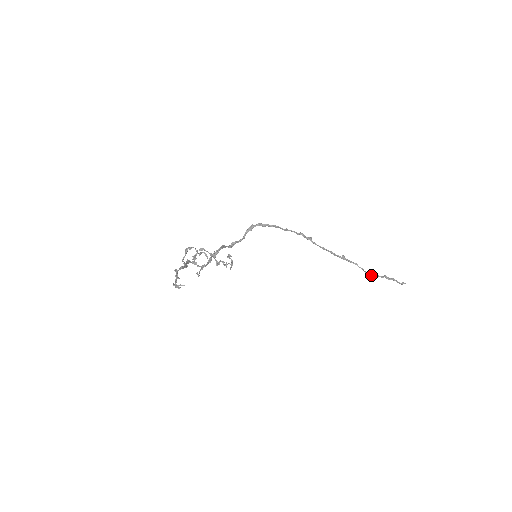
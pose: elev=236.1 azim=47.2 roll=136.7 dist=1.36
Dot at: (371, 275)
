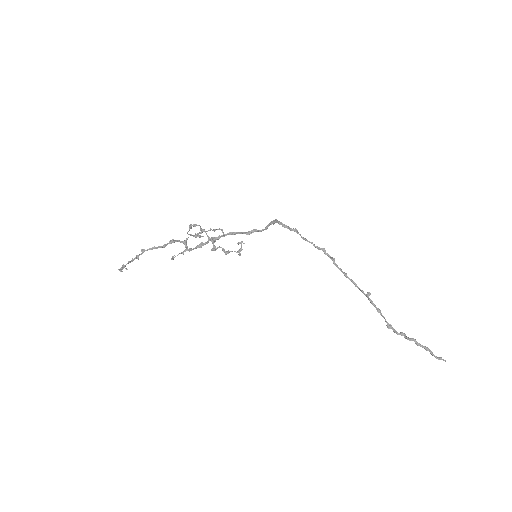
Dot at: (393, 330)
